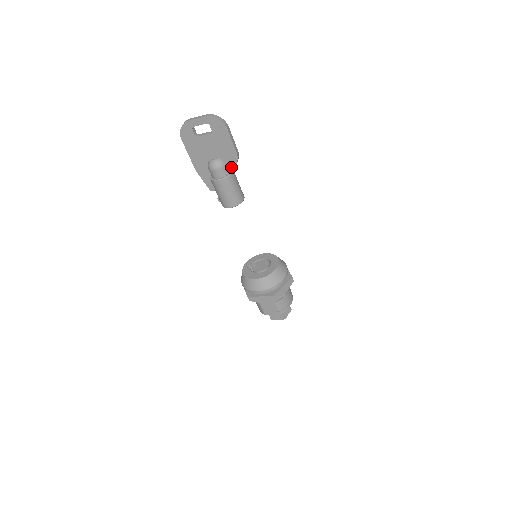
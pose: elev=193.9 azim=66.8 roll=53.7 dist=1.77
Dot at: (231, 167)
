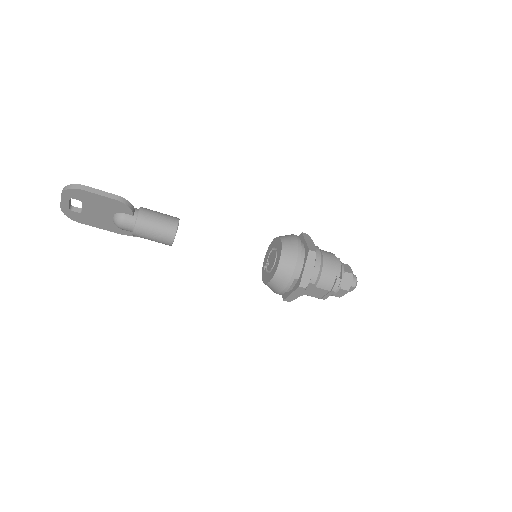
Dot at: (131, 212)
